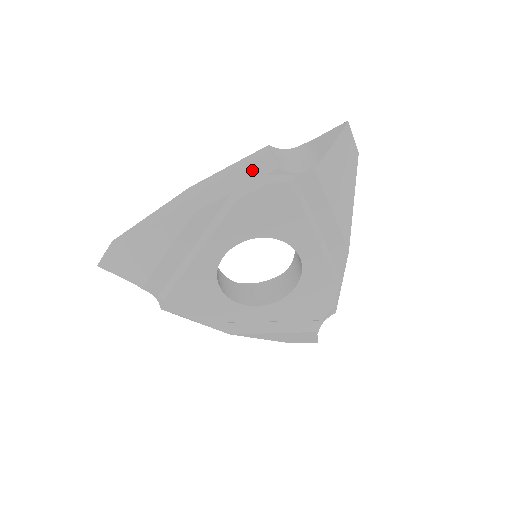
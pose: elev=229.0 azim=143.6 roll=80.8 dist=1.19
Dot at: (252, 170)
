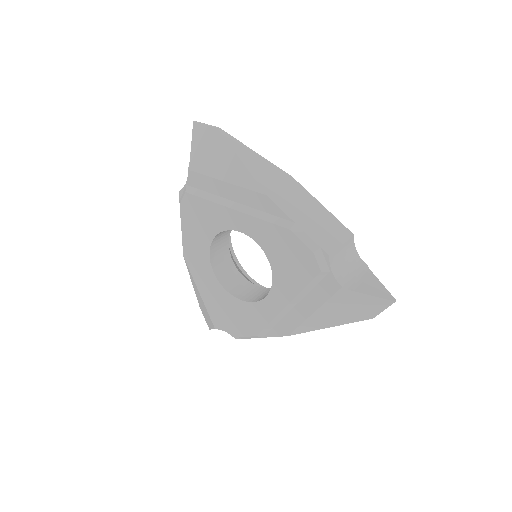
Dot at: (323, 231)
